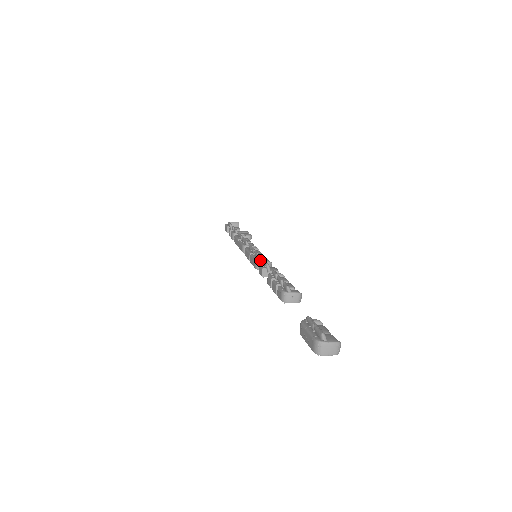
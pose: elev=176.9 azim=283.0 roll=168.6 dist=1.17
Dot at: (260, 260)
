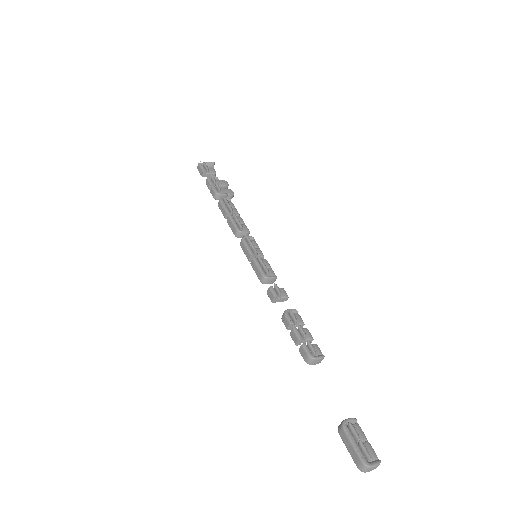
Dot at: (267, 274)
